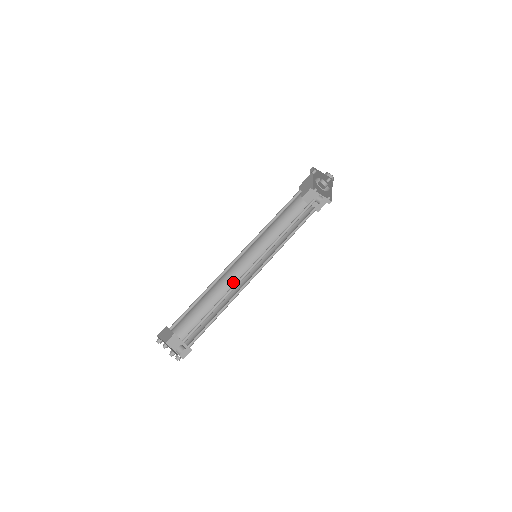
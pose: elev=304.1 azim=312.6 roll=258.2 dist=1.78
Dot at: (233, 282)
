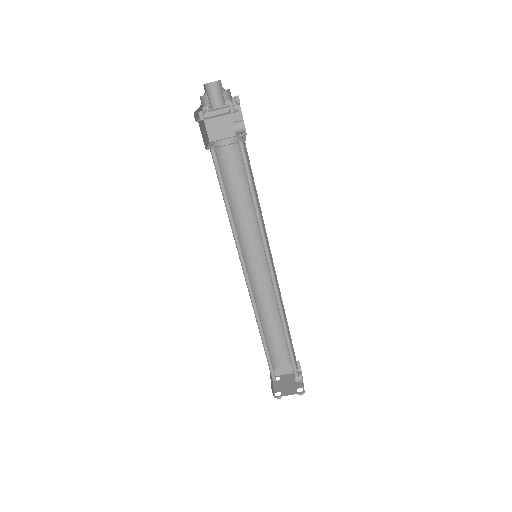
Dot at: (261, 289)
